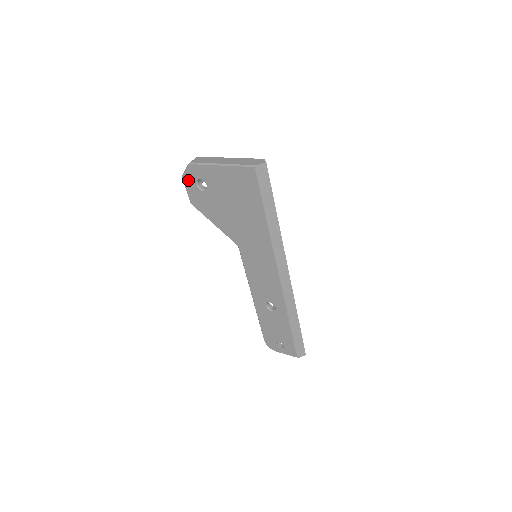
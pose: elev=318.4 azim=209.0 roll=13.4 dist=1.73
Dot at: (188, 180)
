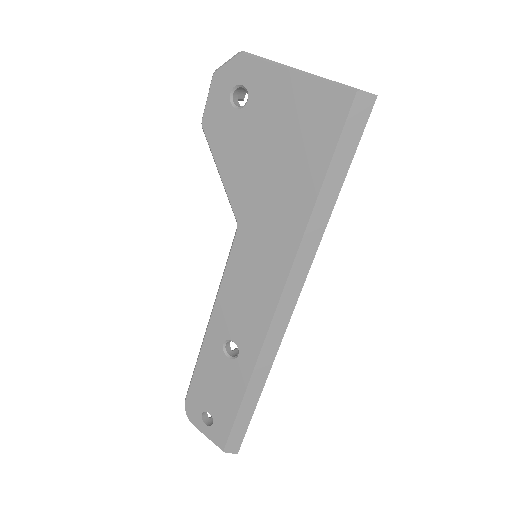
Dot at: (221, 81)
